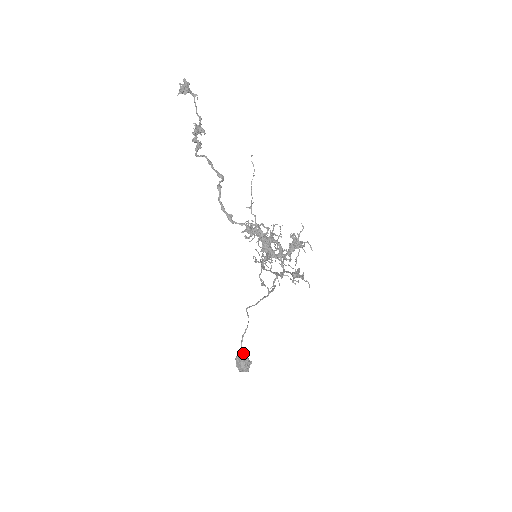
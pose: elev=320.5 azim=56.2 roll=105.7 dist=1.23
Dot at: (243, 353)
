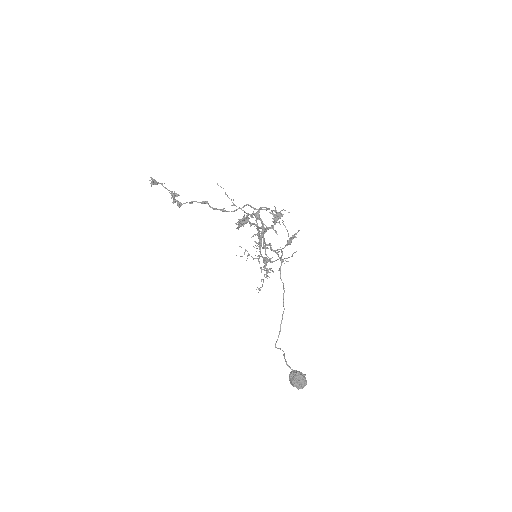
Dot at: (293, 370)
